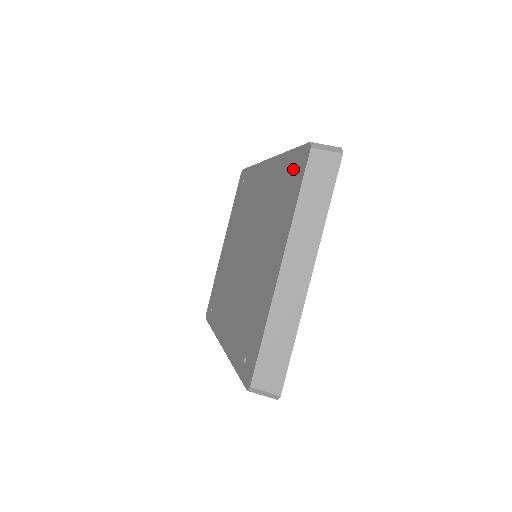
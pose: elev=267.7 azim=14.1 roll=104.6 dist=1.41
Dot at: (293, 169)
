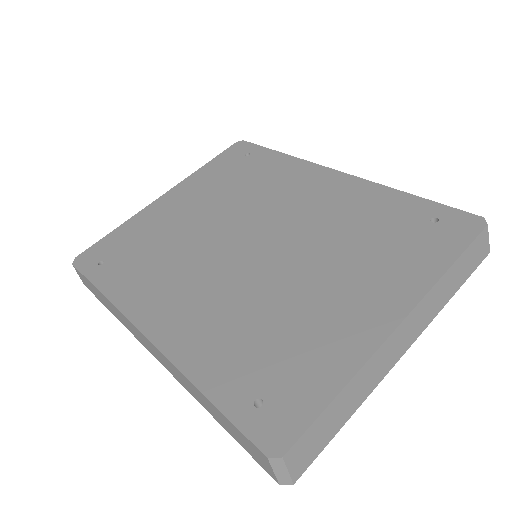
Dot at: (432, 222)
